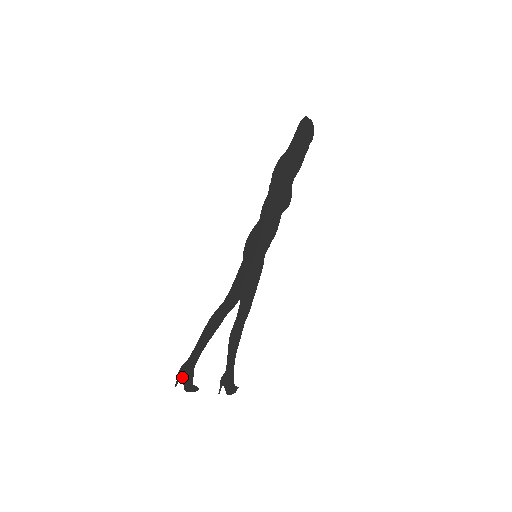
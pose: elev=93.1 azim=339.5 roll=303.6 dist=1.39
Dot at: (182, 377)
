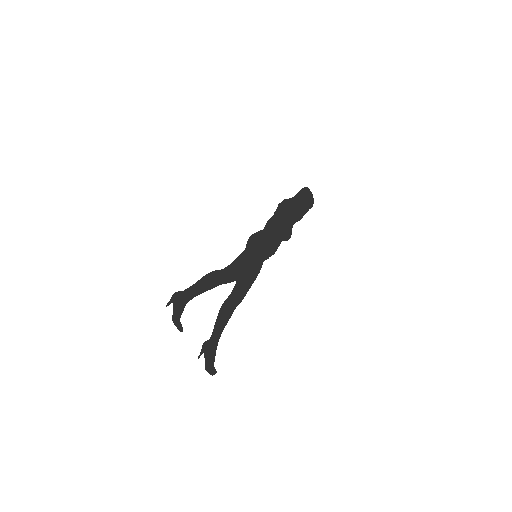
Dot at: (174, 303)
